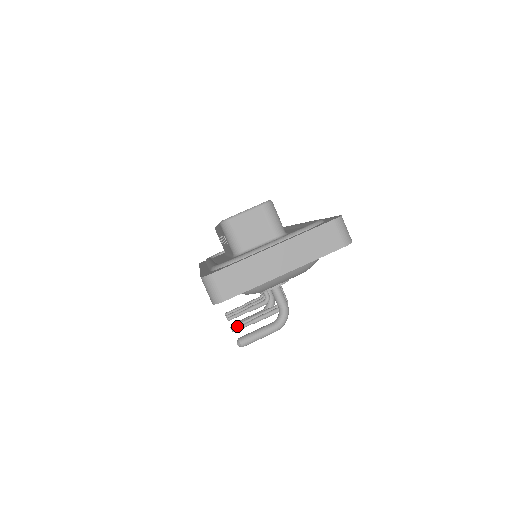
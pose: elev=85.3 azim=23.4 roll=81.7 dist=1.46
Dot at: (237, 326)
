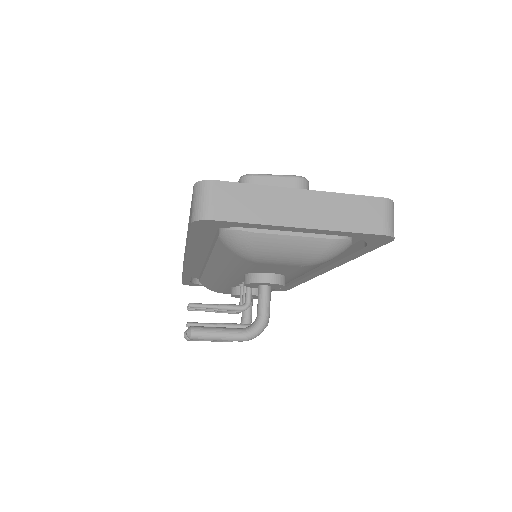
Dot at: occluded
